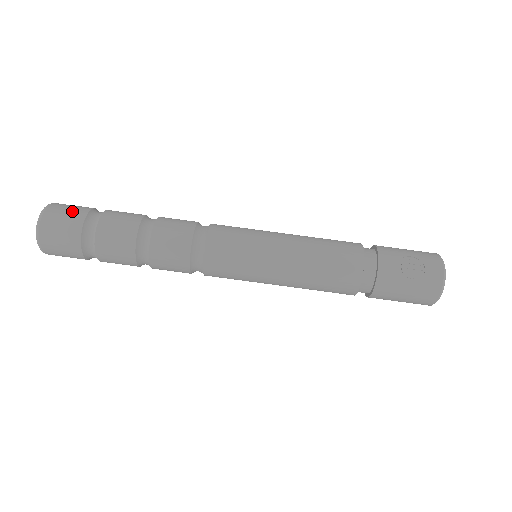
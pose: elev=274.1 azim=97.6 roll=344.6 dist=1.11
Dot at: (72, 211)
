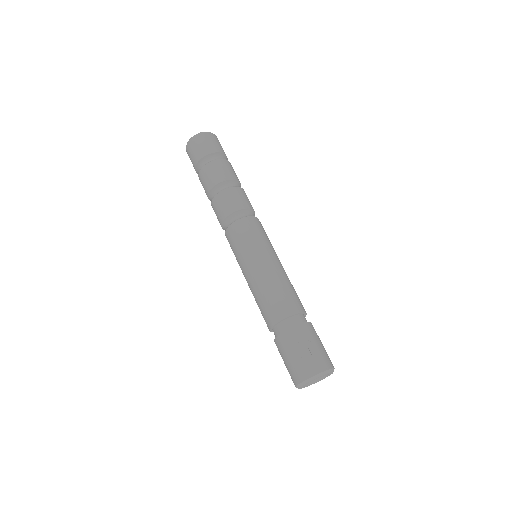
Dot at: (214, 144)
